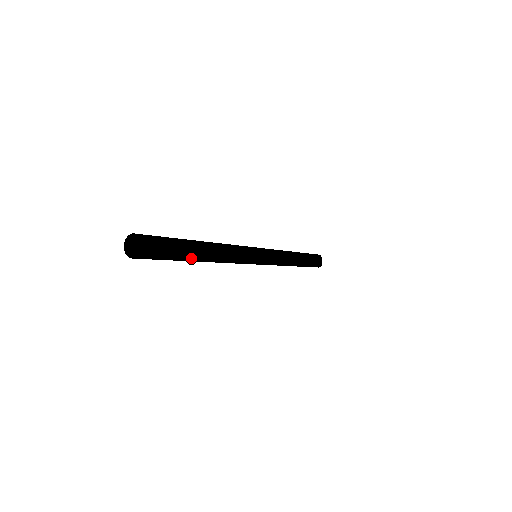
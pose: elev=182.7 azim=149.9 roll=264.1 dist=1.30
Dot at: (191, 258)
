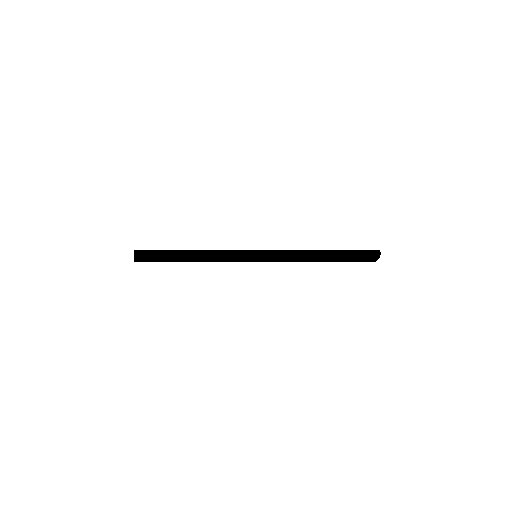
Dot at: occluded
